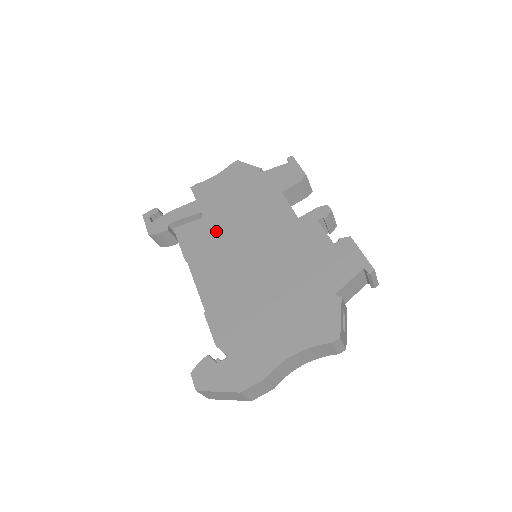
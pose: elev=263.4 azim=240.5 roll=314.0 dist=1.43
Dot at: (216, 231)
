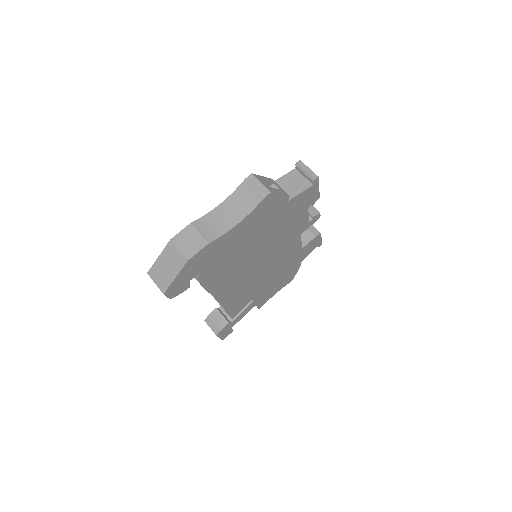
Dot at: occluded
